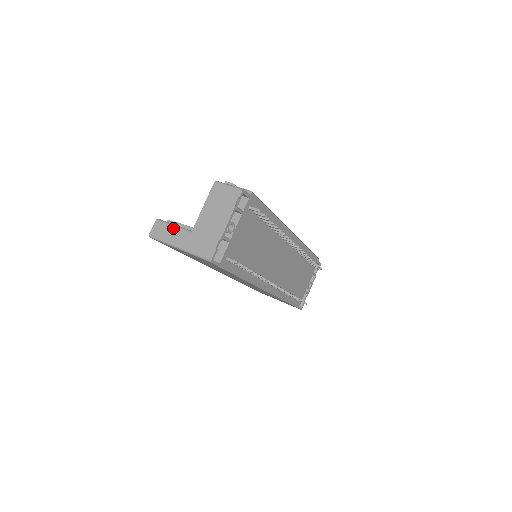
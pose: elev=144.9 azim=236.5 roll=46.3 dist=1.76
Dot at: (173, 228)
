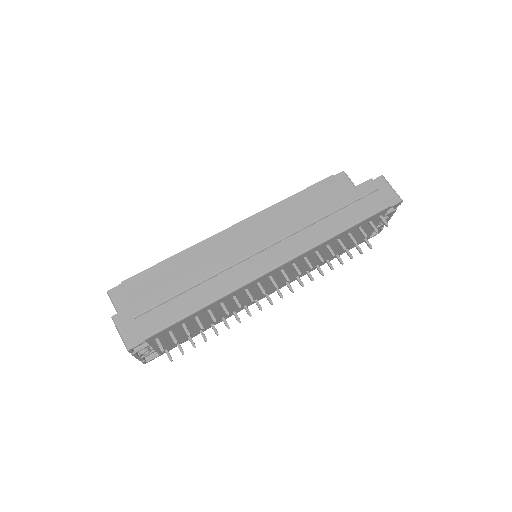
Dot at: occluded
